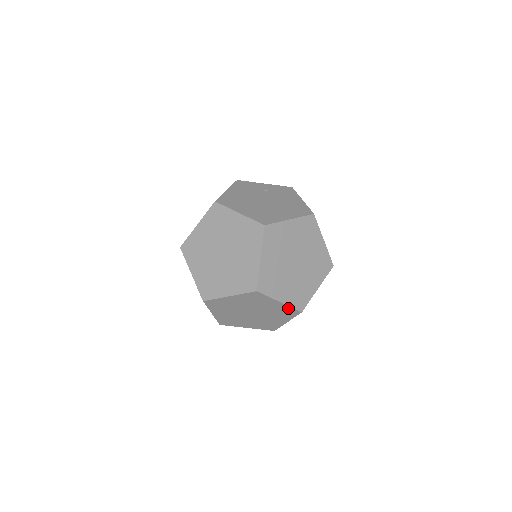
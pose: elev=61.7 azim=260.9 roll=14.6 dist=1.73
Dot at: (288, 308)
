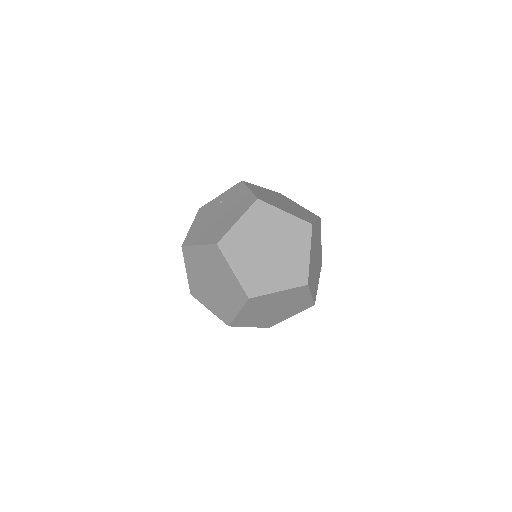
Dot at: (292, 290)
